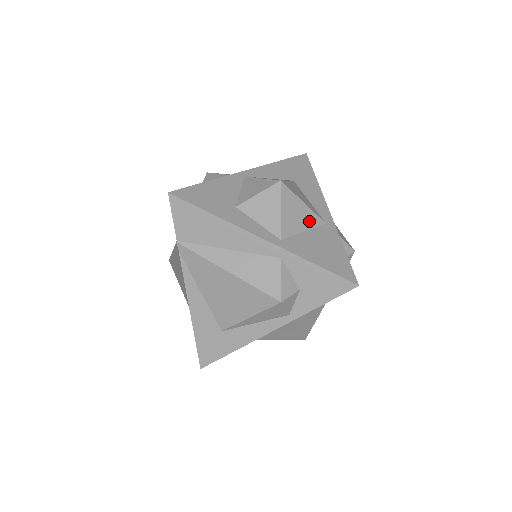
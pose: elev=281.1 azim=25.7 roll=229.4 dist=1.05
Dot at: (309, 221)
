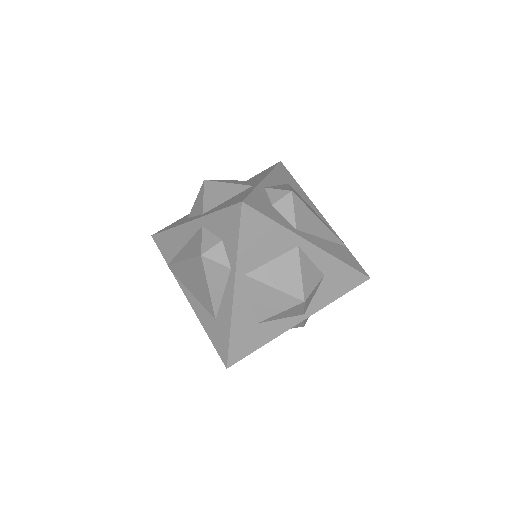
Dot at: (233, 192)
